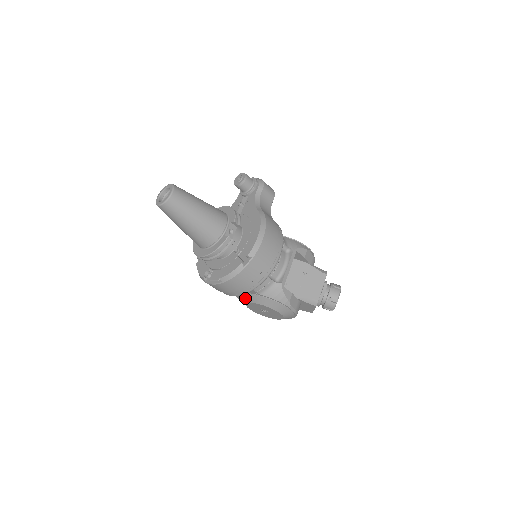
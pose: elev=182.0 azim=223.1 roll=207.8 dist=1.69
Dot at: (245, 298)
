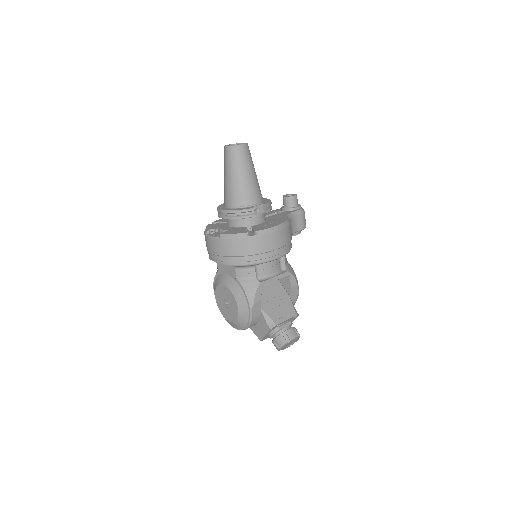
Dot at: (221, 279)
